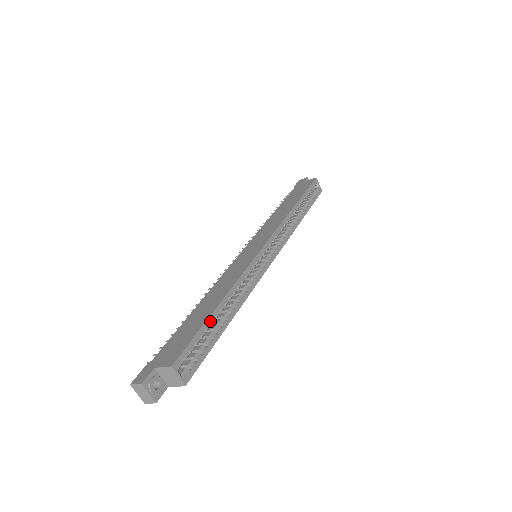
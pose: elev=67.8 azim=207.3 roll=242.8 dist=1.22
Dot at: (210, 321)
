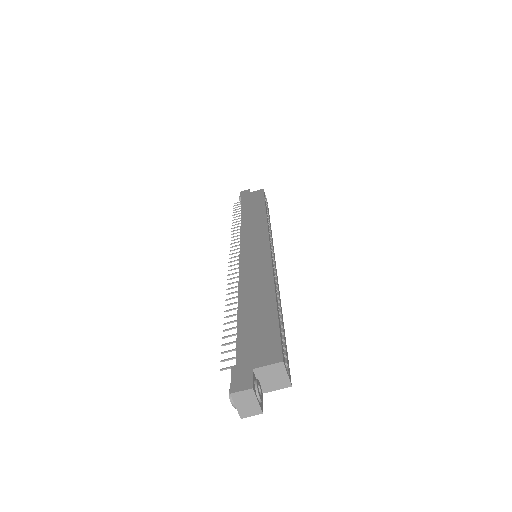
Dot at: (278, 314)
